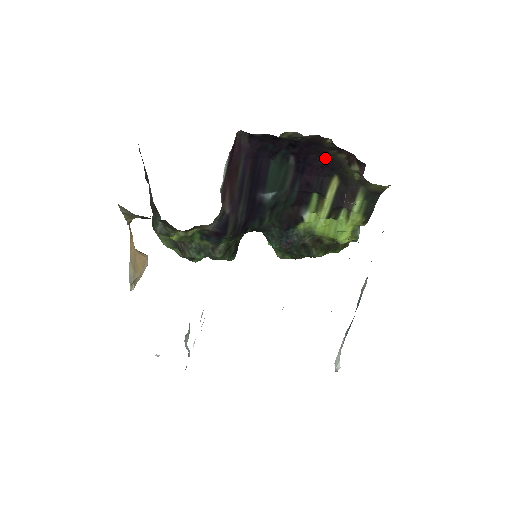
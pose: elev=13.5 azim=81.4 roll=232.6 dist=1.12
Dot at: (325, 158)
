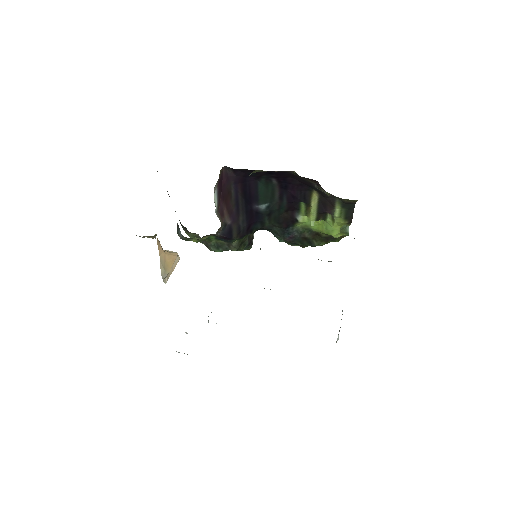
Dot at: (300, 180)
